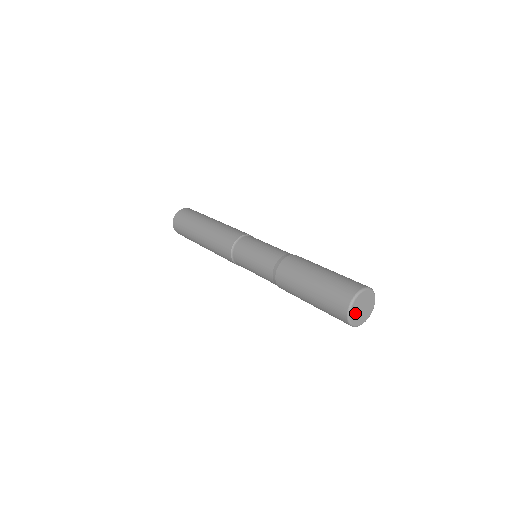
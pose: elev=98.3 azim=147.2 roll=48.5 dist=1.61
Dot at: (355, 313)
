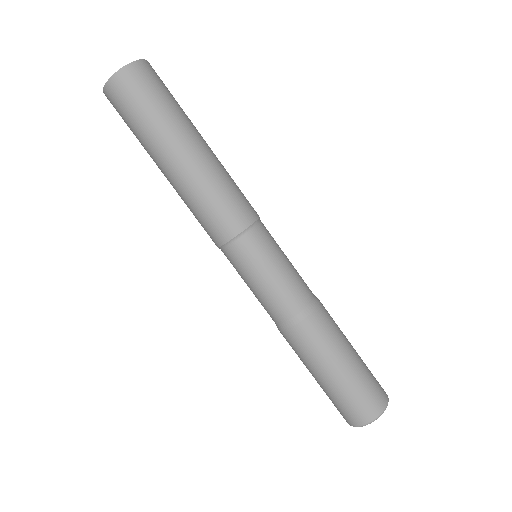
Dot at: occluded
